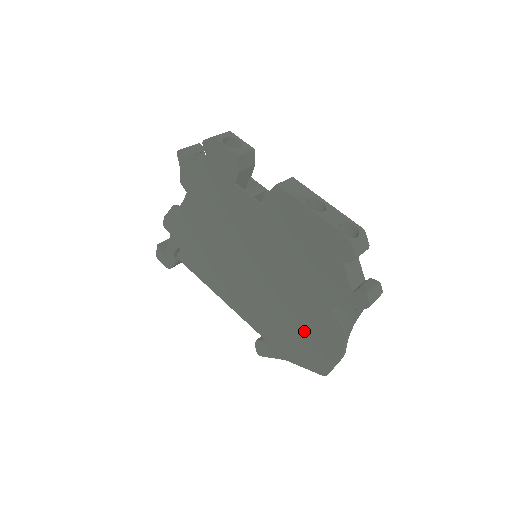
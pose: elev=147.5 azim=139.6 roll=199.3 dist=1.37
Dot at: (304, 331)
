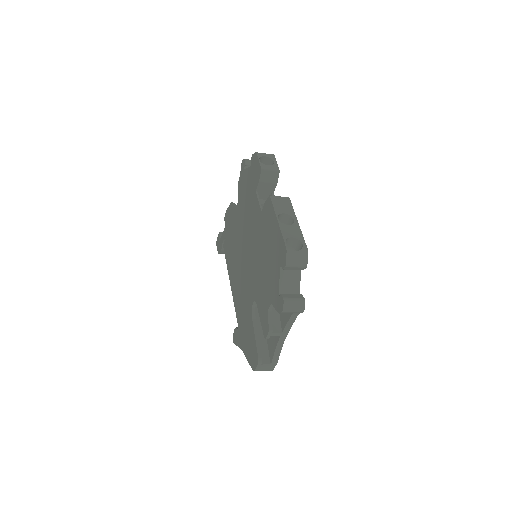
Dot at: (255, 326)
